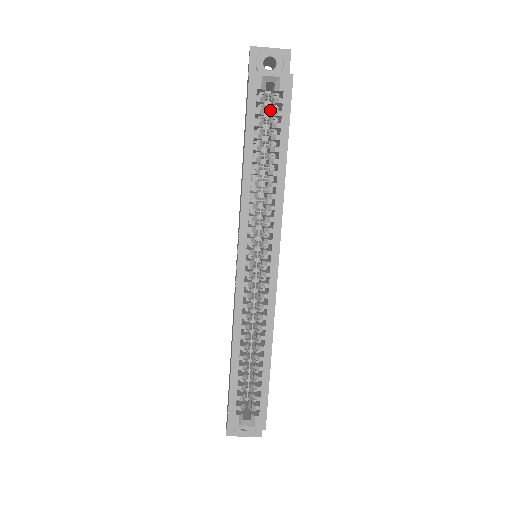
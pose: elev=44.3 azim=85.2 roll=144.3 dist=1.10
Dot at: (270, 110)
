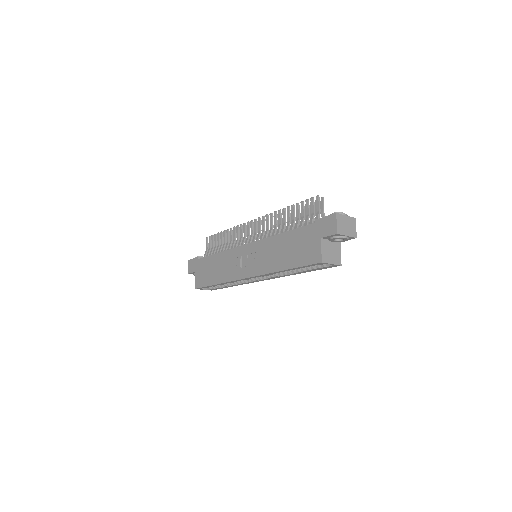
Dot at: occluded
